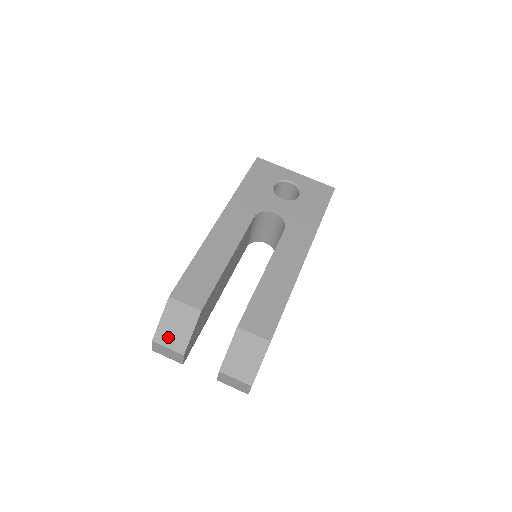
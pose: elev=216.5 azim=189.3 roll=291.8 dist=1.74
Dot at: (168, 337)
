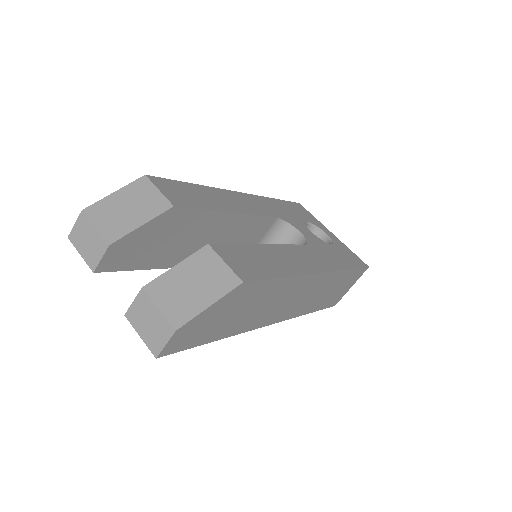
Dot at: (107, 215)
